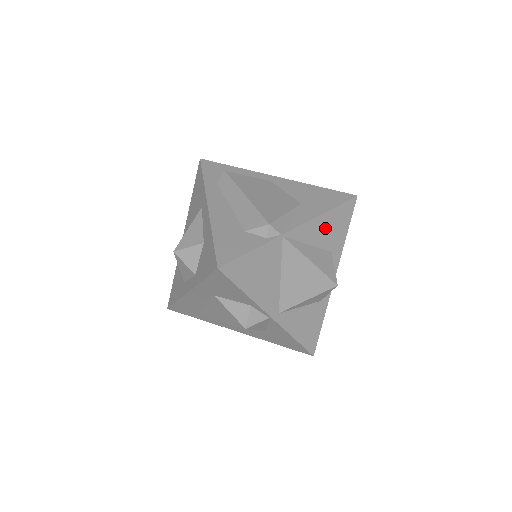
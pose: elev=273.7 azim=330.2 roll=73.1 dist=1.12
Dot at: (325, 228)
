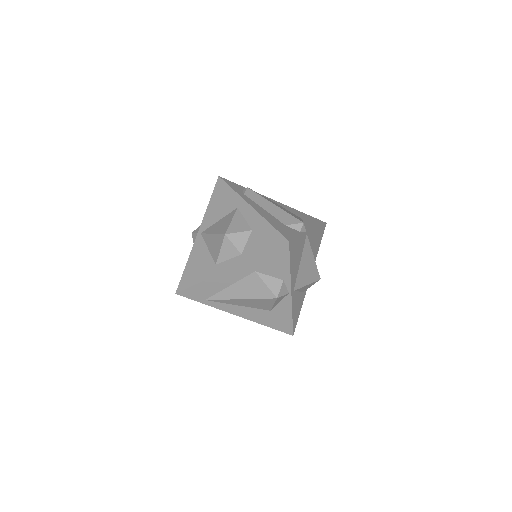
Dot at: (316, 238)
